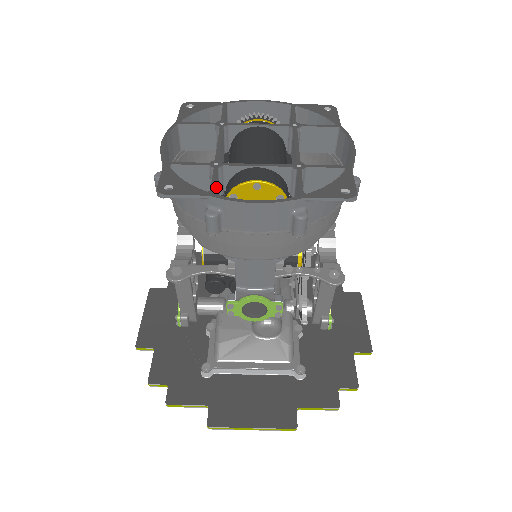
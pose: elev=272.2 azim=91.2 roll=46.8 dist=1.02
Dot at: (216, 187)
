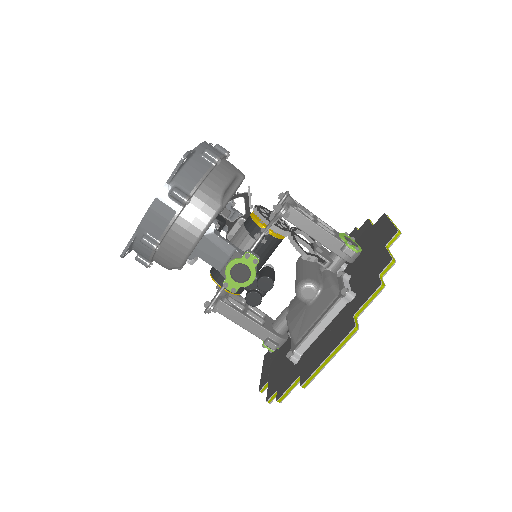
Dot at: occluded
